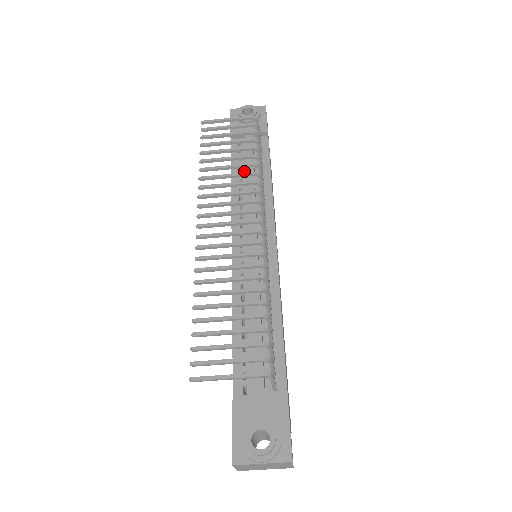
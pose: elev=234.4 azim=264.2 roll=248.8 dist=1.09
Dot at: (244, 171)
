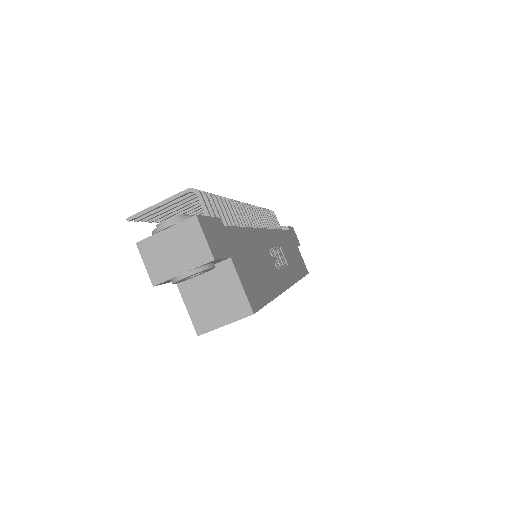
Dot at: occluded
